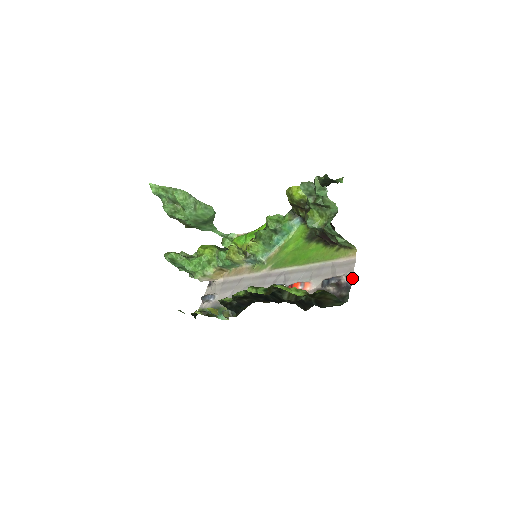
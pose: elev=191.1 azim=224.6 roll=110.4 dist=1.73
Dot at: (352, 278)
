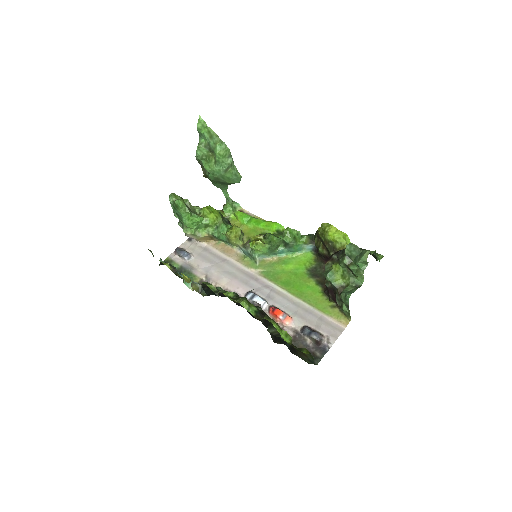
Dot at: occluded
